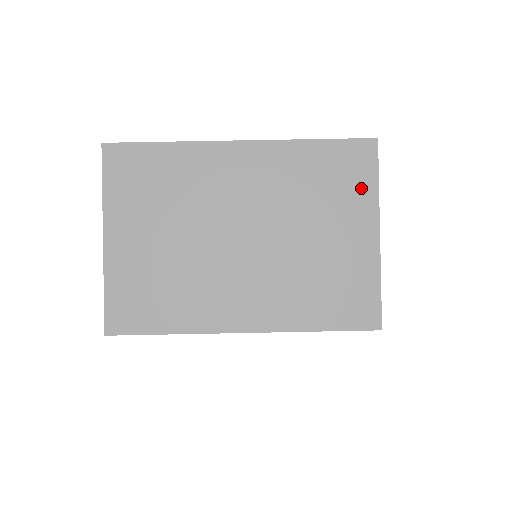
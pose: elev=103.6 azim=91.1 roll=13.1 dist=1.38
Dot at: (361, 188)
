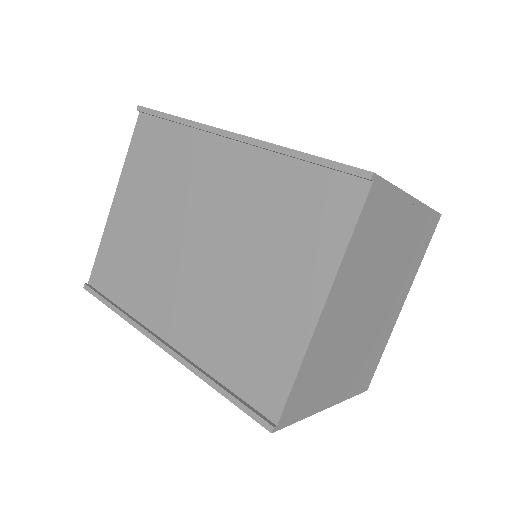
Dot at: occluded
